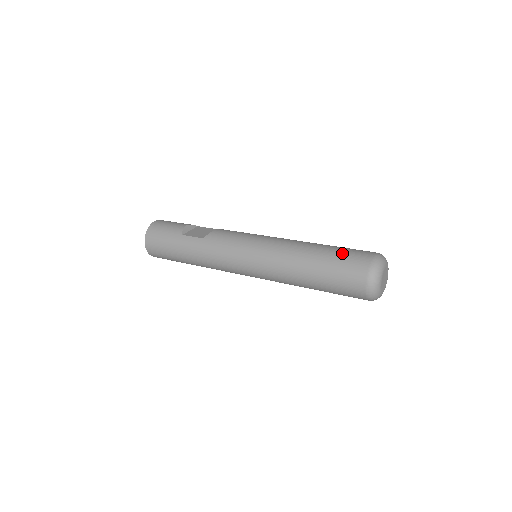
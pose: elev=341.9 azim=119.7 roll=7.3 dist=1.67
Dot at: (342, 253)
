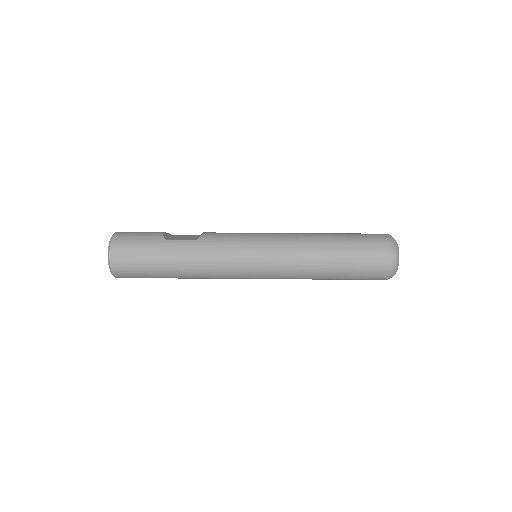
Dot at: (358, 235)
